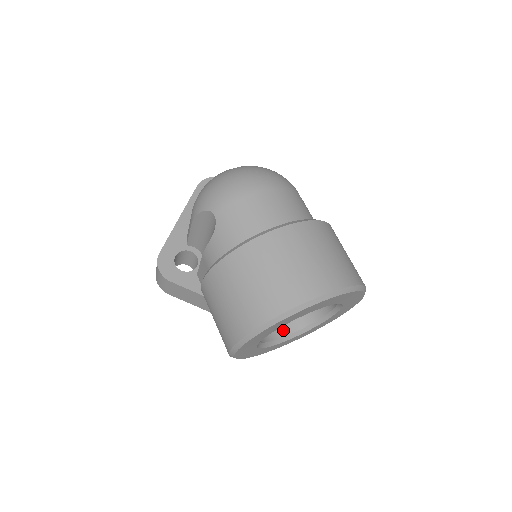
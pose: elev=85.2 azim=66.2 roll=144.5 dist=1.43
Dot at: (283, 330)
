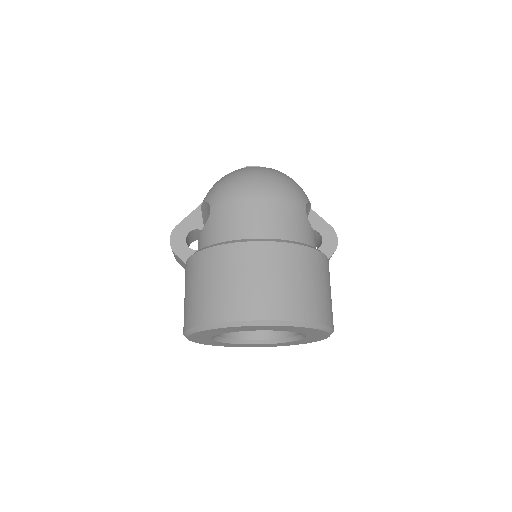
Dot at: (257, 333)
